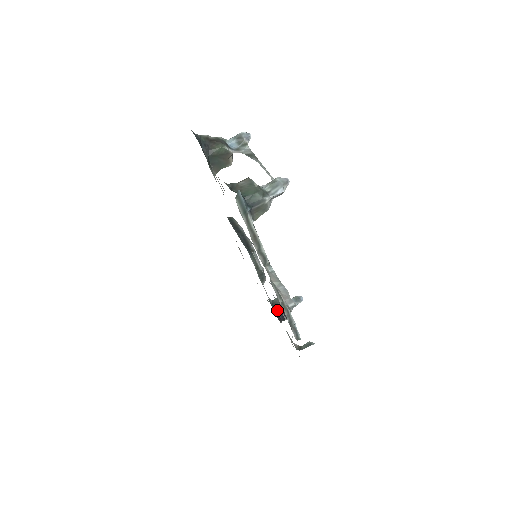
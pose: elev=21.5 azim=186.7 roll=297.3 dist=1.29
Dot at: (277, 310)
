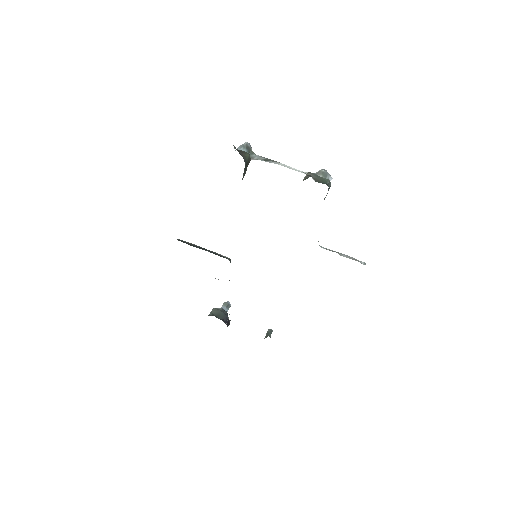
Dot at: (222, 319)
